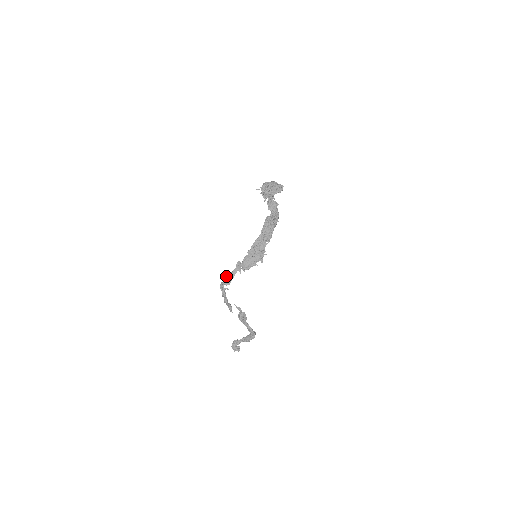
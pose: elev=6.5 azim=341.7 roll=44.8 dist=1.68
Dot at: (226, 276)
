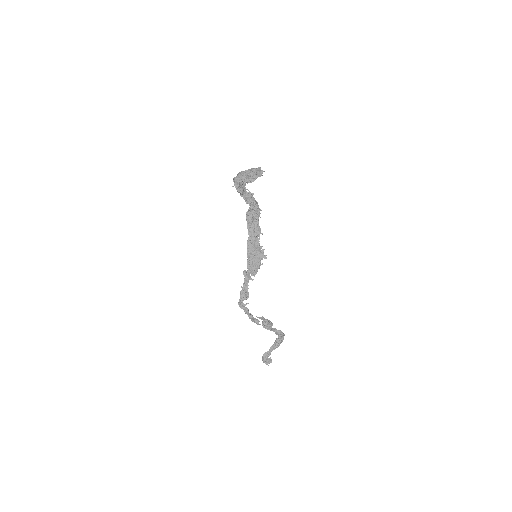
Dot at: (241, 291)
